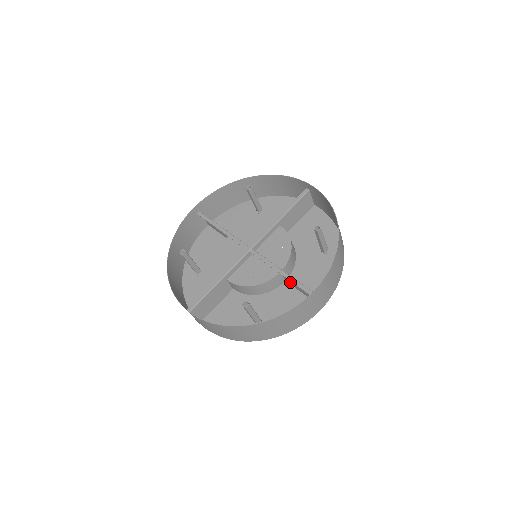
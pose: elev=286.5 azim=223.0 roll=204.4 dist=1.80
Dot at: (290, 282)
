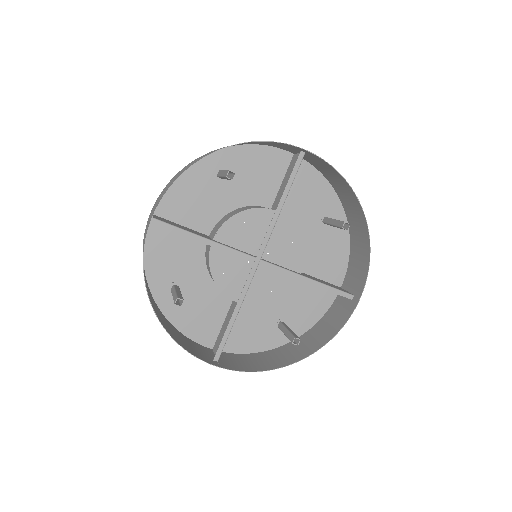
Dot at: occluded
